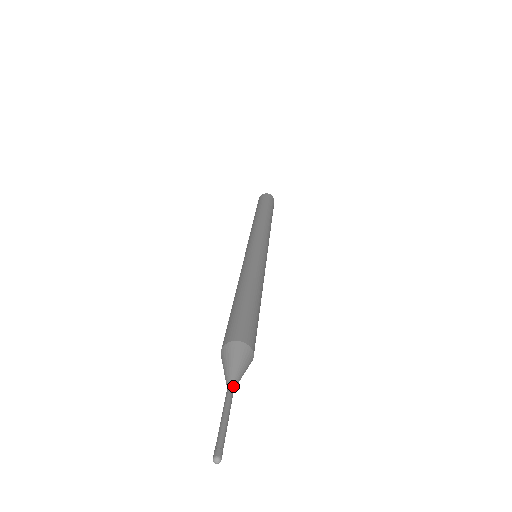
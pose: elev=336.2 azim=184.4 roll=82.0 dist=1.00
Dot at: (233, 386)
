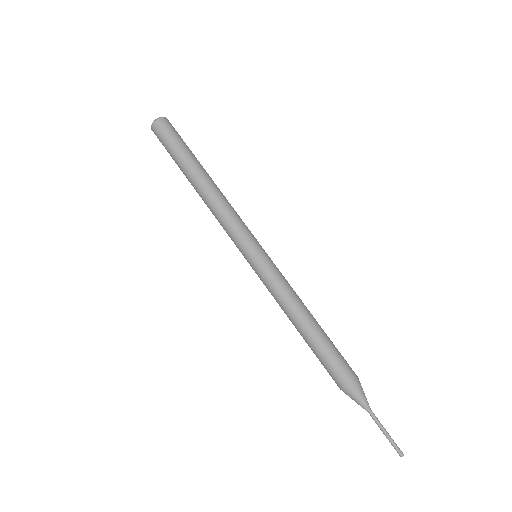
Dot at: occluded
